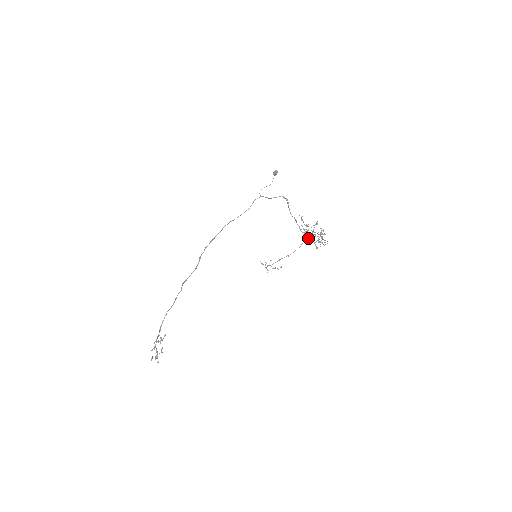
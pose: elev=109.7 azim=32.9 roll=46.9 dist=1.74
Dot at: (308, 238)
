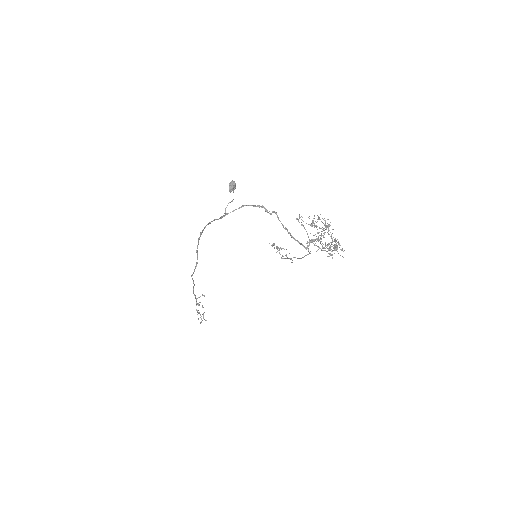
Dot at: (317, 240)
